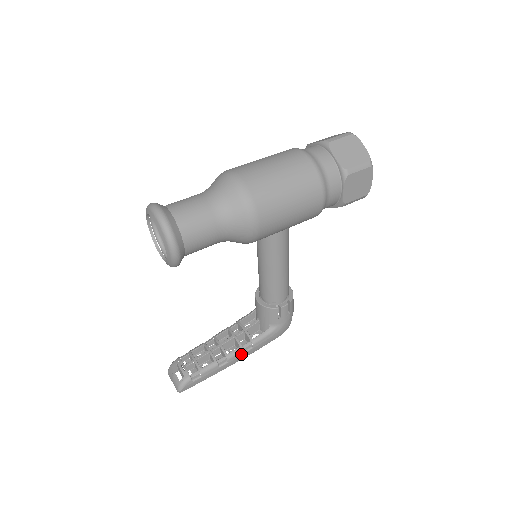
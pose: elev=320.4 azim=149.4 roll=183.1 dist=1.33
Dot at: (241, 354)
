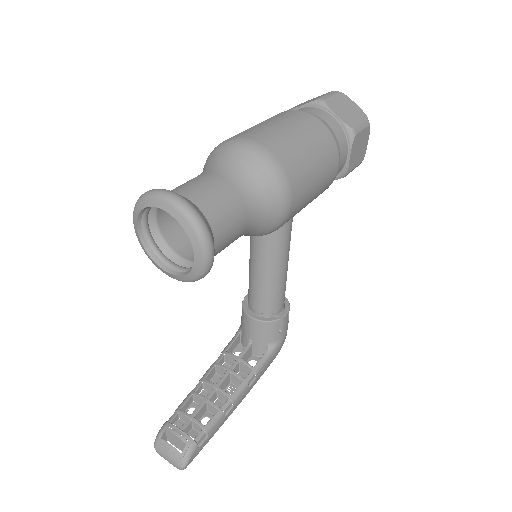
Dot at: (245, 390)
